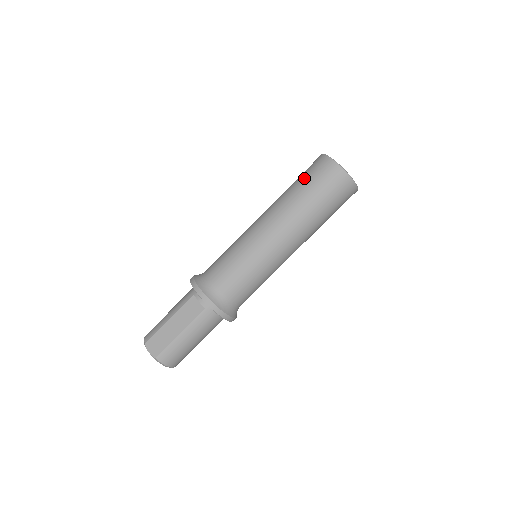
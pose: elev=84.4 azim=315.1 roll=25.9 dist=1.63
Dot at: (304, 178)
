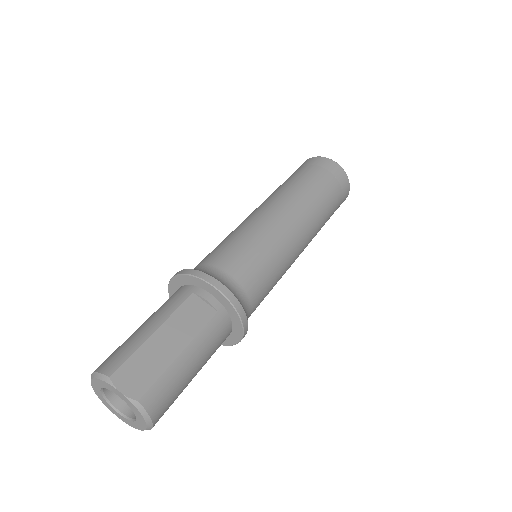
Dot at: (306, 172)
